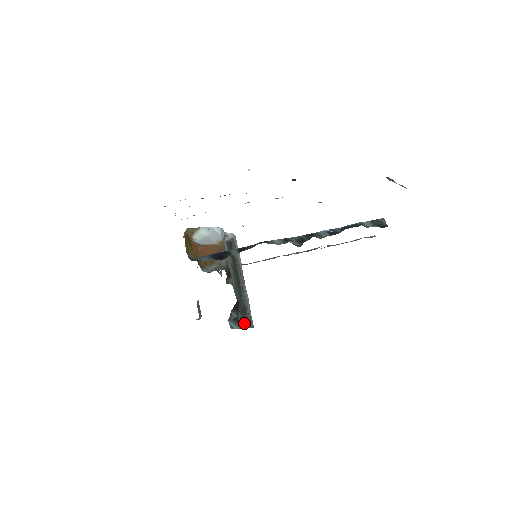
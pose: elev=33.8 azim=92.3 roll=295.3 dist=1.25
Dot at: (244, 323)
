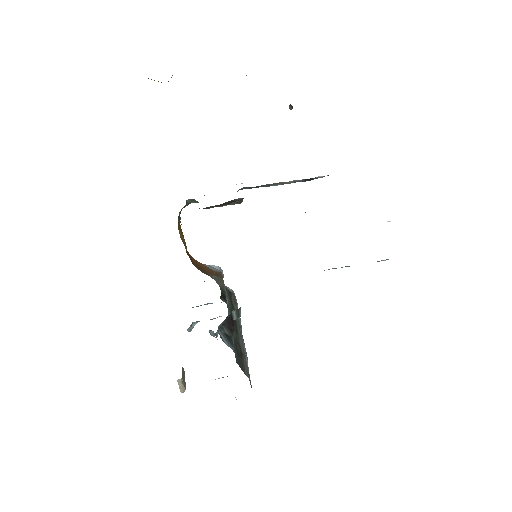
Dot at: (239, 362)
